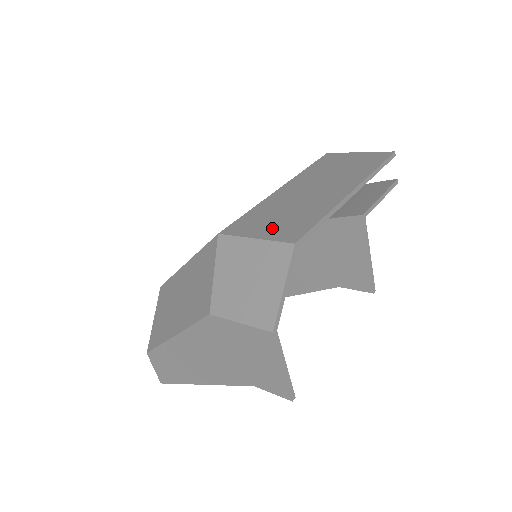
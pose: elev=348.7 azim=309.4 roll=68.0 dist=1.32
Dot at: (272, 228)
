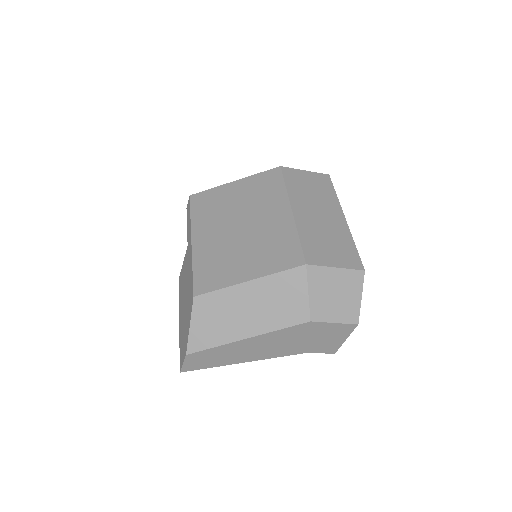
Dot at: (337, 257)
